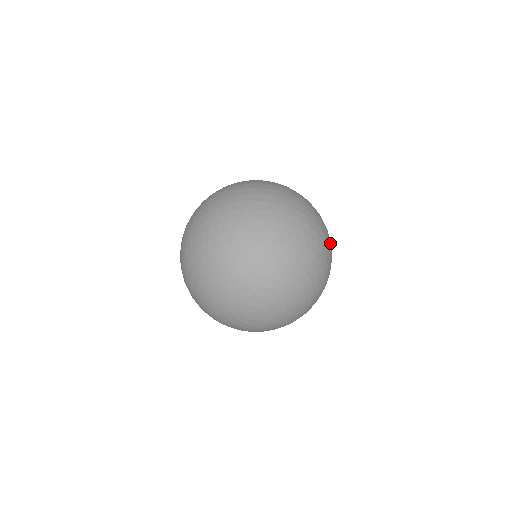
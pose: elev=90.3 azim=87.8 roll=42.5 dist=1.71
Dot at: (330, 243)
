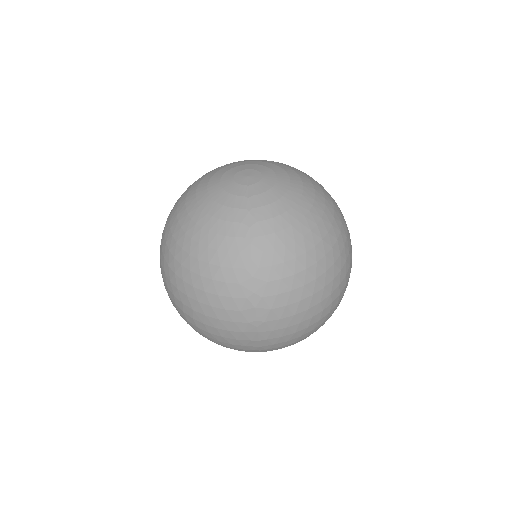
Dot at: occluded
